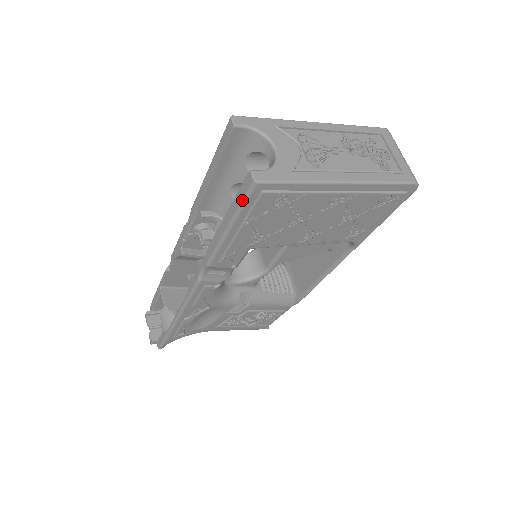
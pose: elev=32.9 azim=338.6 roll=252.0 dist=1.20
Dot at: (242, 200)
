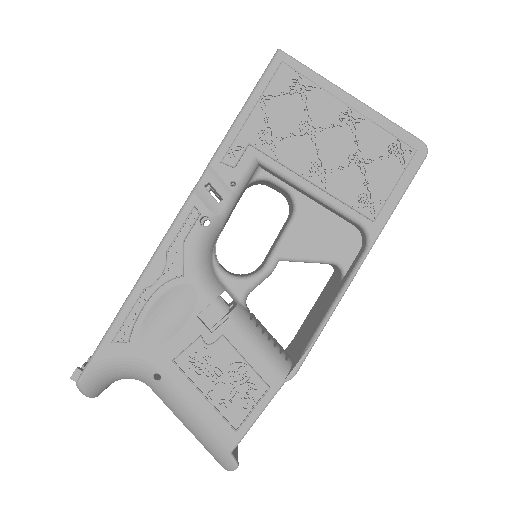
Dot at: (264, 71)
